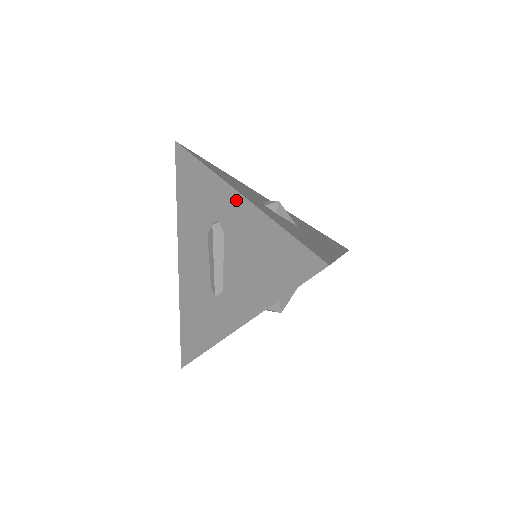
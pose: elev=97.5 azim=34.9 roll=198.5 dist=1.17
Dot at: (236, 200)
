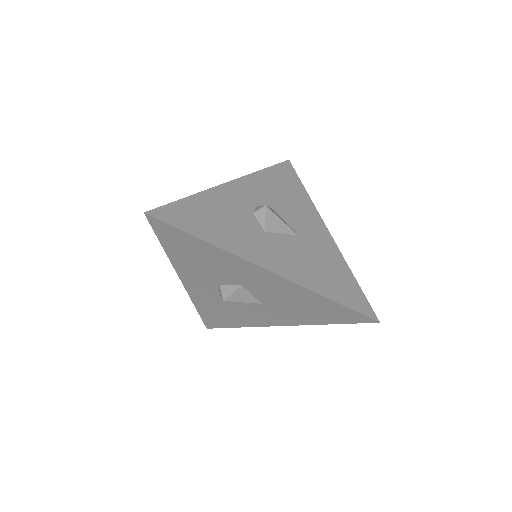
Dot at: occluded
